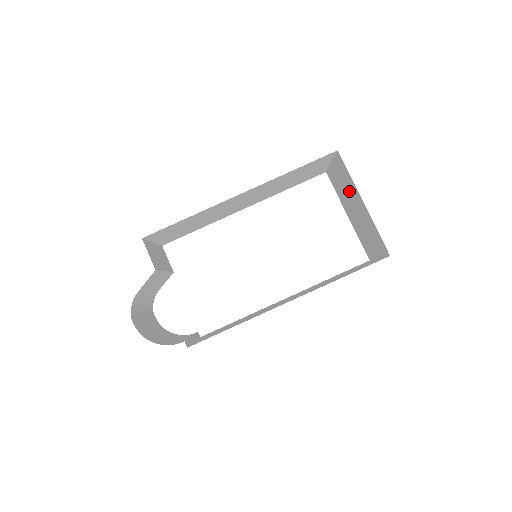
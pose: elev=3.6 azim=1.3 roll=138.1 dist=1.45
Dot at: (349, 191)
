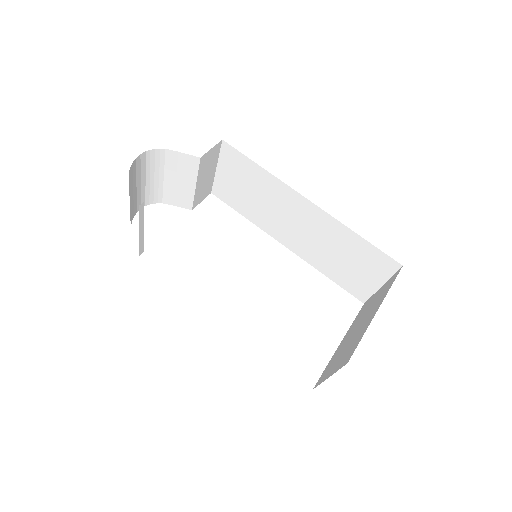
Dot at: (372, 308)
